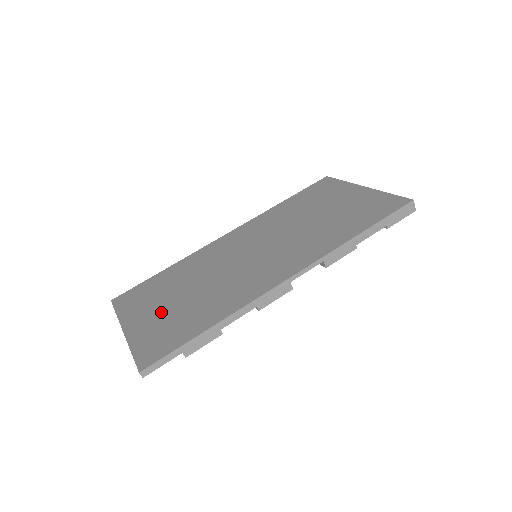
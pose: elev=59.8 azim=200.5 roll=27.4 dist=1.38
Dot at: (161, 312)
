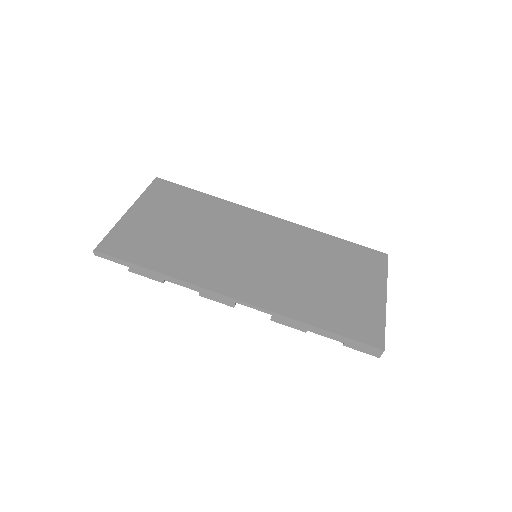
Dot at: (159, 224)
